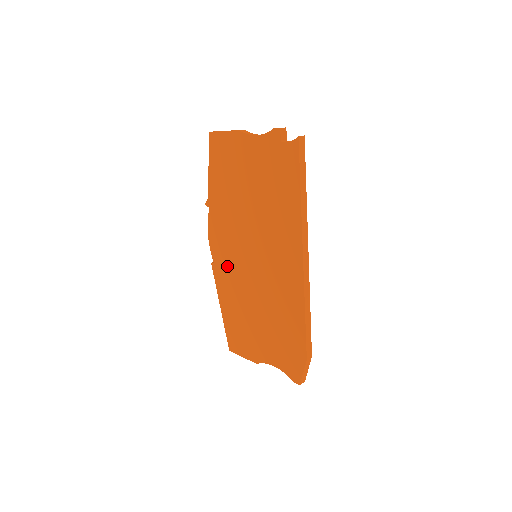
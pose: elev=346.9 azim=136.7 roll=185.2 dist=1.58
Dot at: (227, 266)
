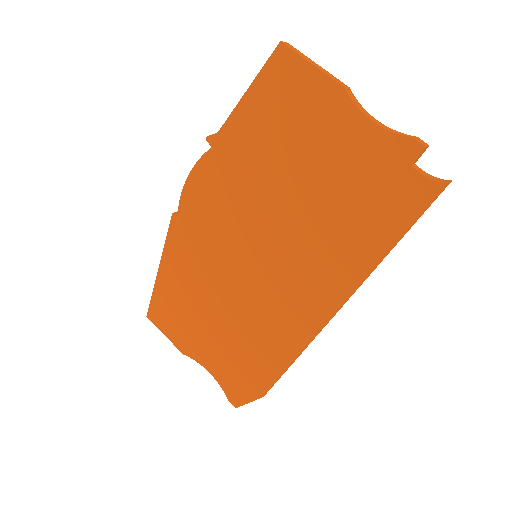
Dot at: (199, 236)
